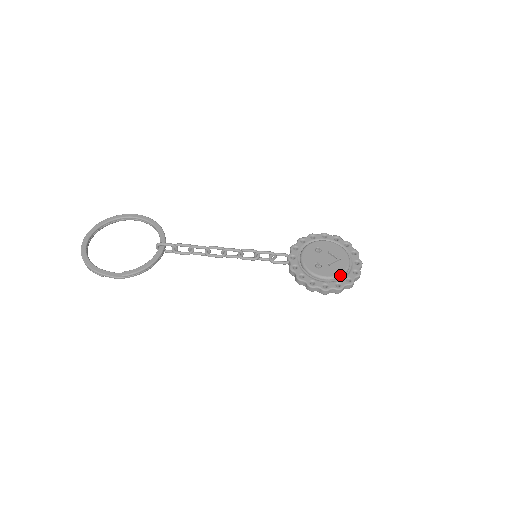
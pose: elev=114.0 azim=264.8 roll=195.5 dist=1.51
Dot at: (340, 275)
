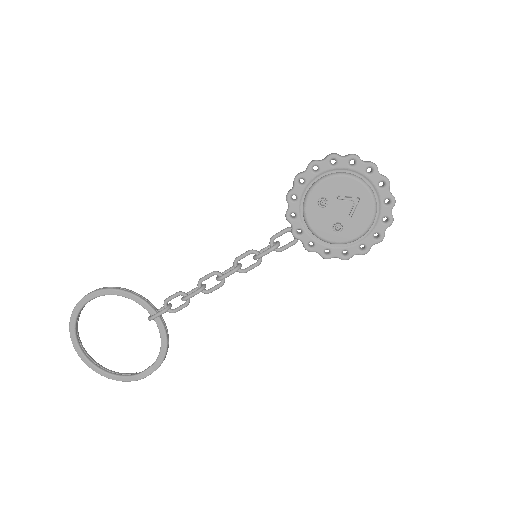
Dot at: (372, 223)
